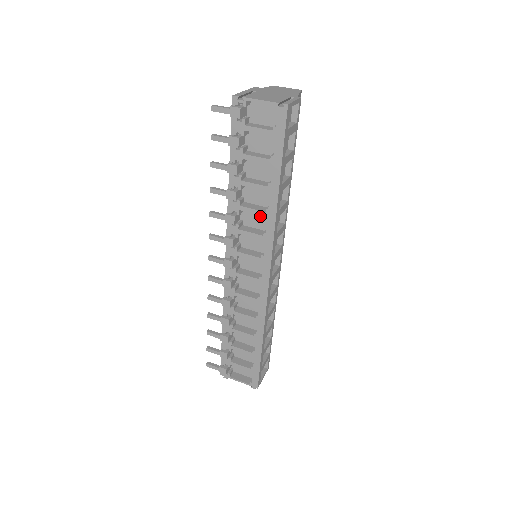
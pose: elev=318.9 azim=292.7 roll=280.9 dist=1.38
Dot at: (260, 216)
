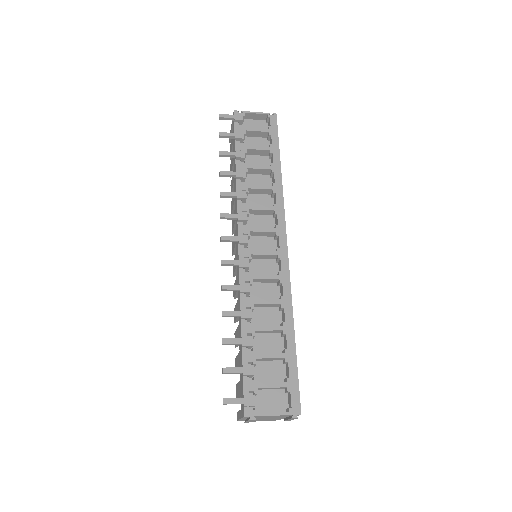
Dot at: (263, 199)
